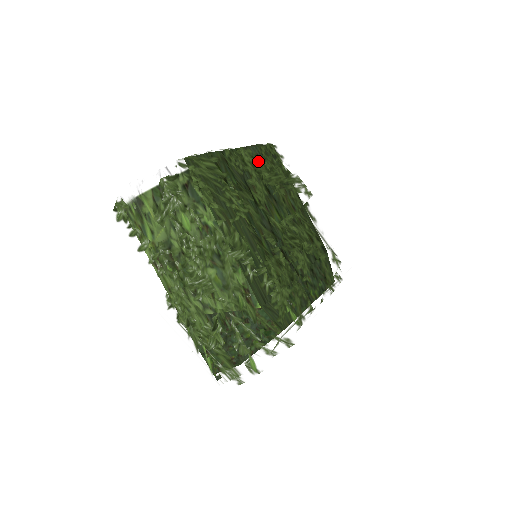
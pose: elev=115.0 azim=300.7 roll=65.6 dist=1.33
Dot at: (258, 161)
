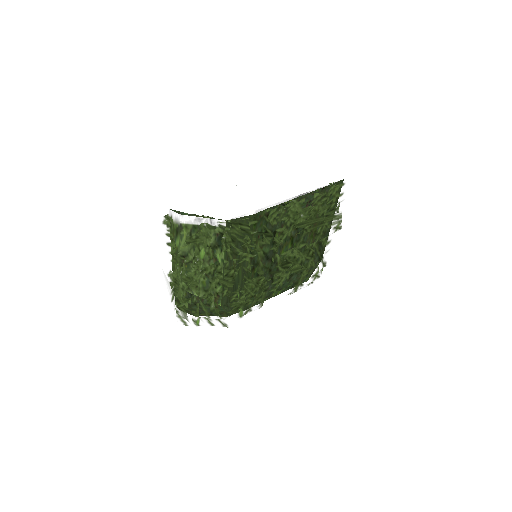
Dot at: (305, 208)
